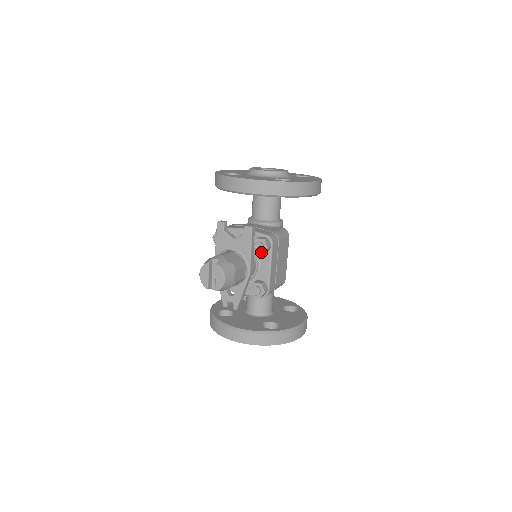
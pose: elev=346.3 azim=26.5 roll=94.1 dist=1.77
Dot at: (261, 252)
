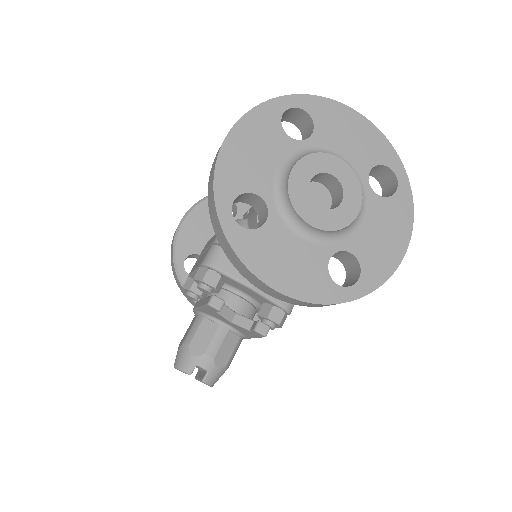
Dot at: occluded
